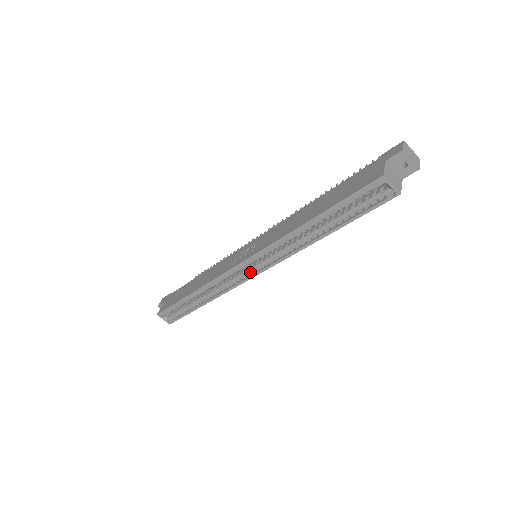
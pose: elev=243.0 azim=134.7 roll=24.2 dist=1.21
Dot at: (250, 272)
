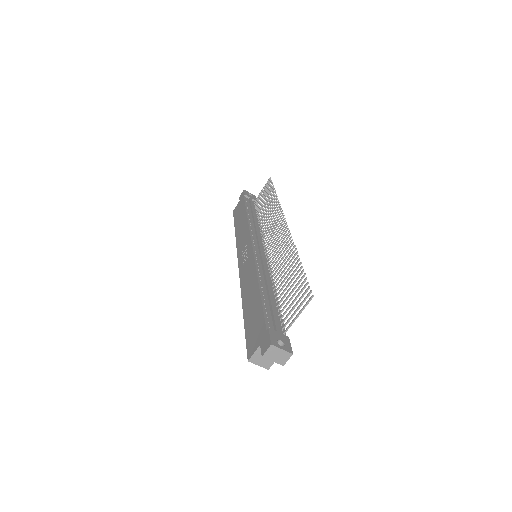
Dot at: occluded
